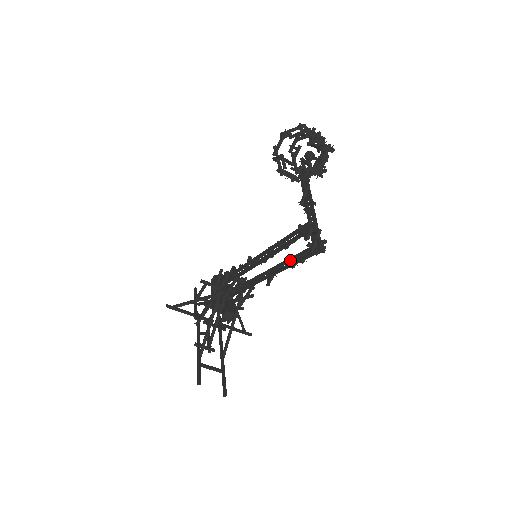
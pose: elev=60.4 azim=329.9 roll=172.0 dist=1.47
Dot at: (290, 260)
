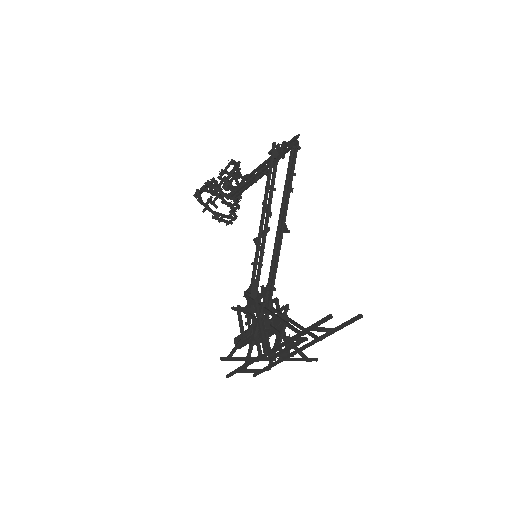
Dot at: (285, 192)
